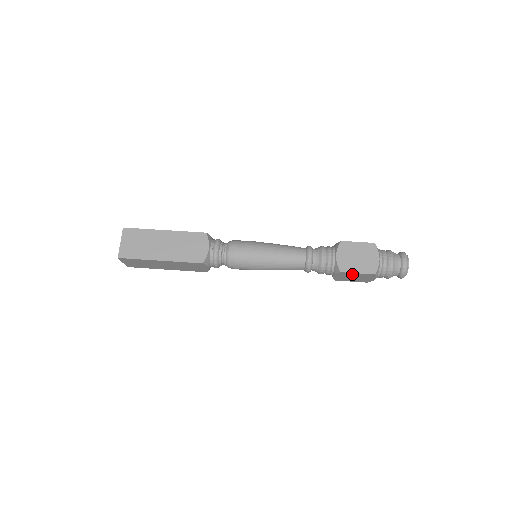
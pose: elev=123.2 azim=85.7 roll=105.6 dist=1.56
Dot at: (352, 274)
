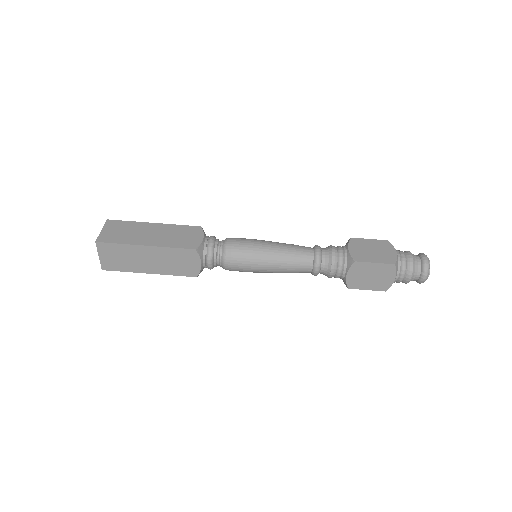
Dot at: occluded
